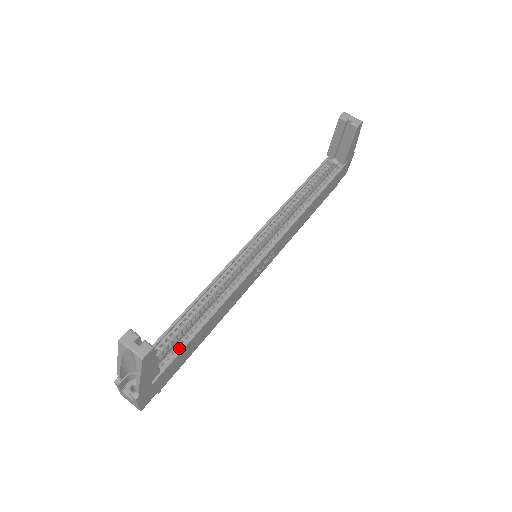
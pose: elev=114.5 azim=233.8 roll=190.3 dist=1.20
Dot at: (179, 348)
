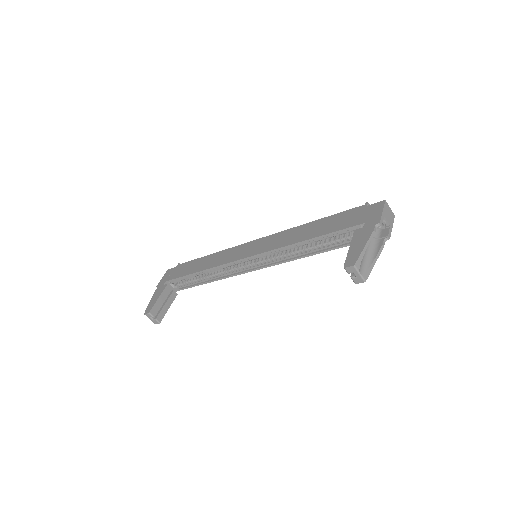
Dot at: (191, 284)
